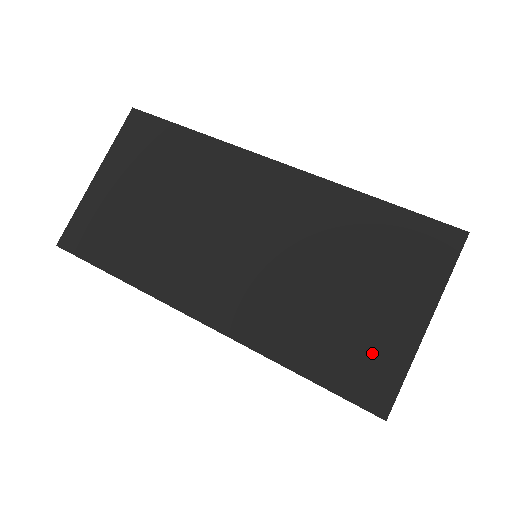
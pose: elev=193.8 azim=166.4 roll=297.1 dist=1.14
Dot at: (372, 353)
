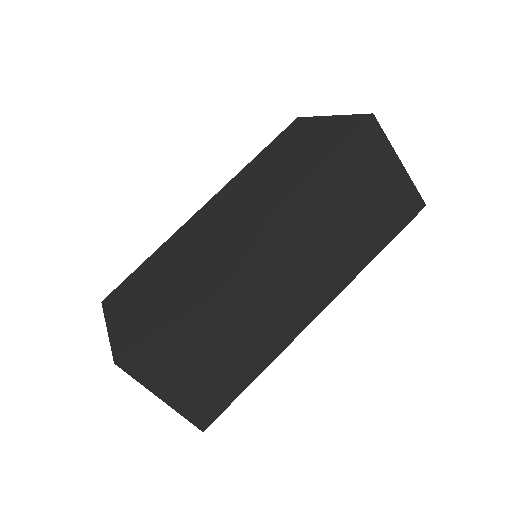
Dot at: (330, 133)
